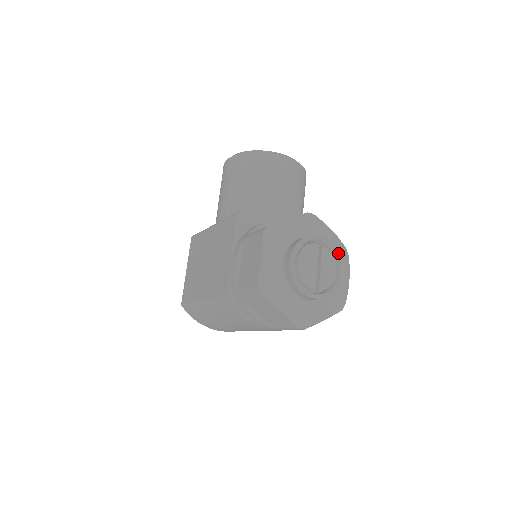
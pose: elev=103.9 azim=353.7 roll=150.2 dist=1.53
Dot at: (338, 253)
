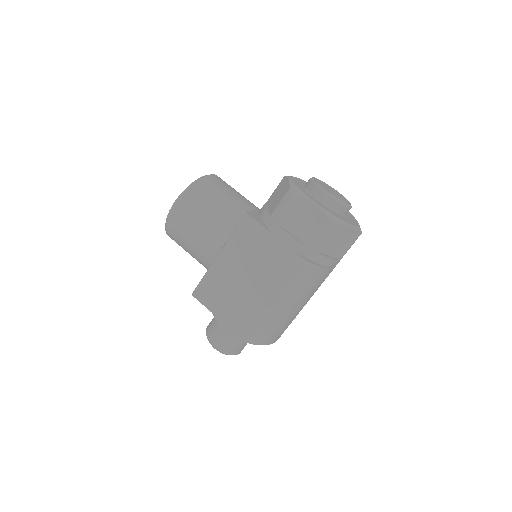
Dot at: occluded
